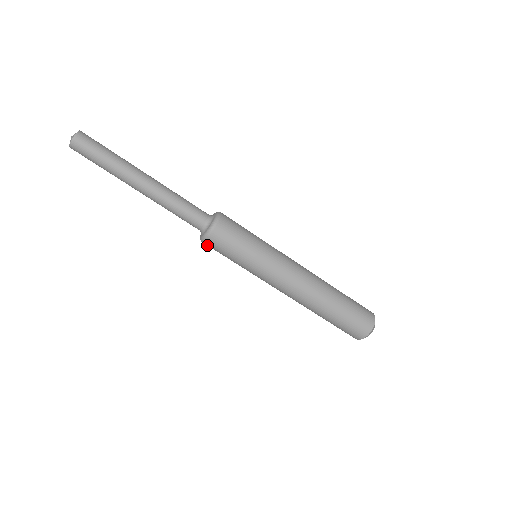
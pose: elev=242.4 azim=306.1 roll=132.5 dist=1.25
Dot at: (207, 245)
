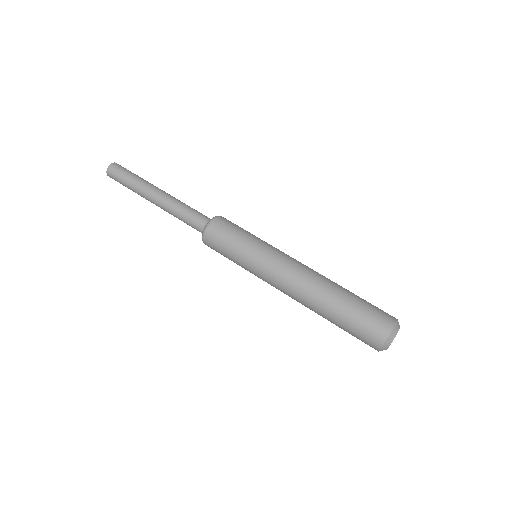
Dot at: (208, 243)
